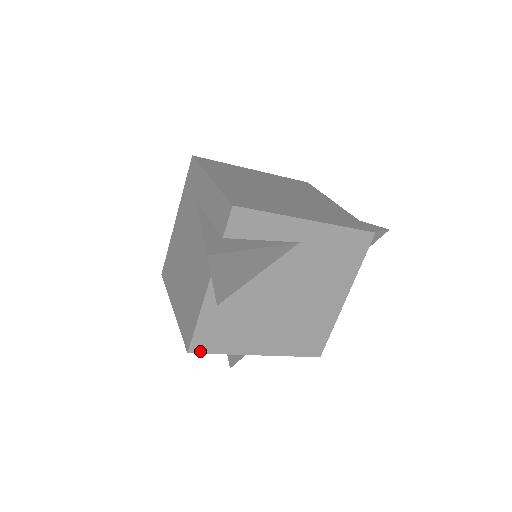
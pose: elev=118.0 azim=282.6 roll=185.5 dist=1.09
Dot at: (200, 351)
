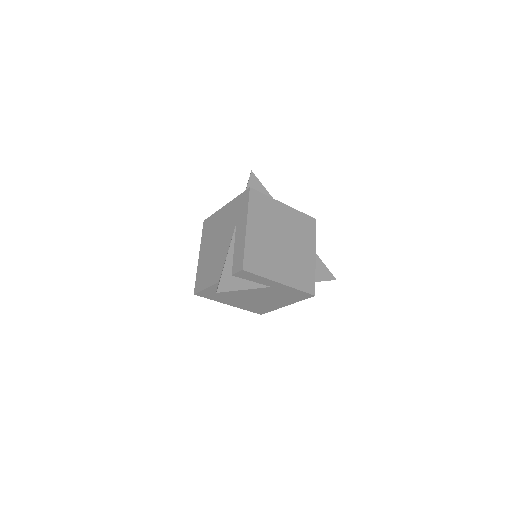
Dot at: (200, 296)
